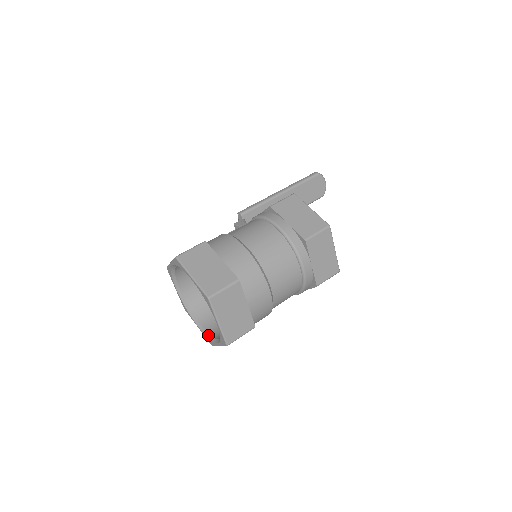
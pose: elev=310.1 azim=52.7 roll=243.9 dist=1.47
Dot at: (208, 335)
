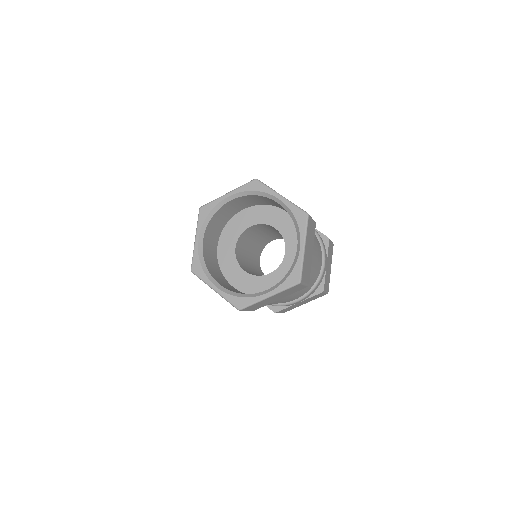
Dot at: (238, 294)
